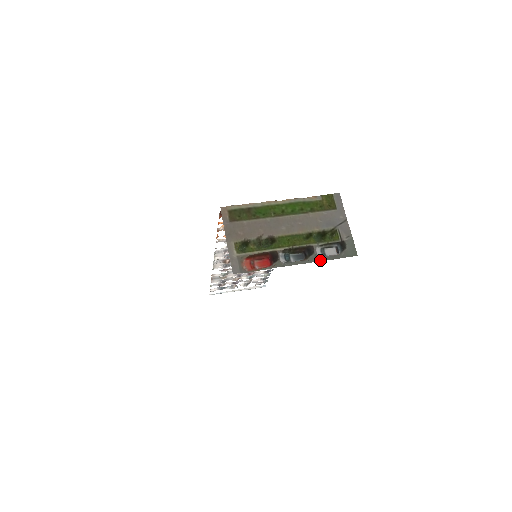
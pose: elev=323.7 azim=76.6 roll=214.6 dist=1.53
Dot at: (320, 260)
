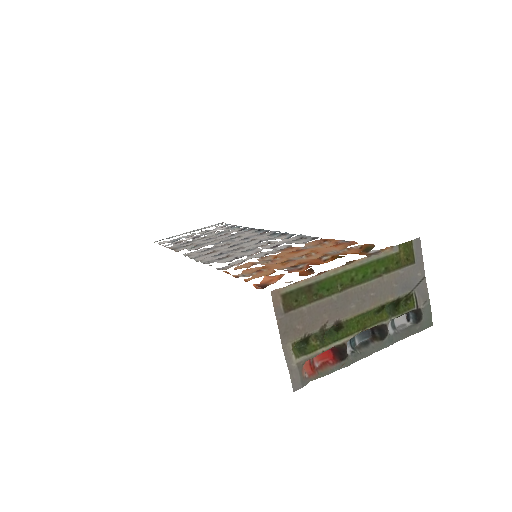
Dot at: (393, 342)
